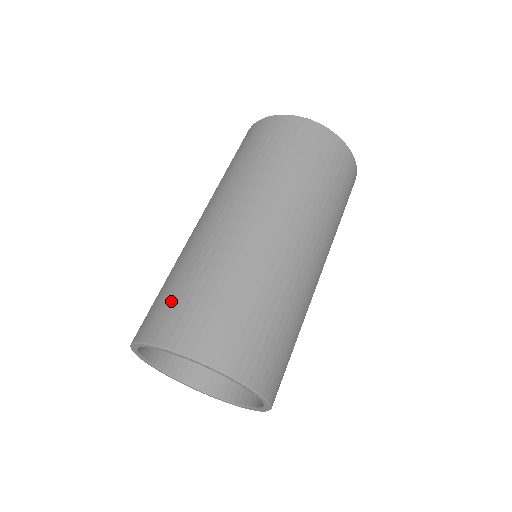
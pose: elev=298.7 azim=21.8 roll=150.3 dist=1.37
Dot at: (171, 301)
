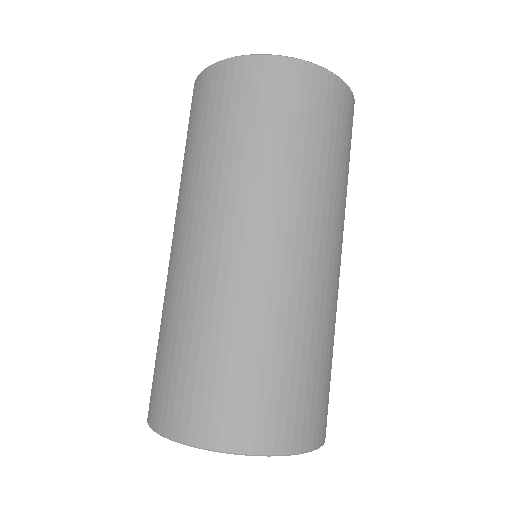
Dot at: (283, 392)
